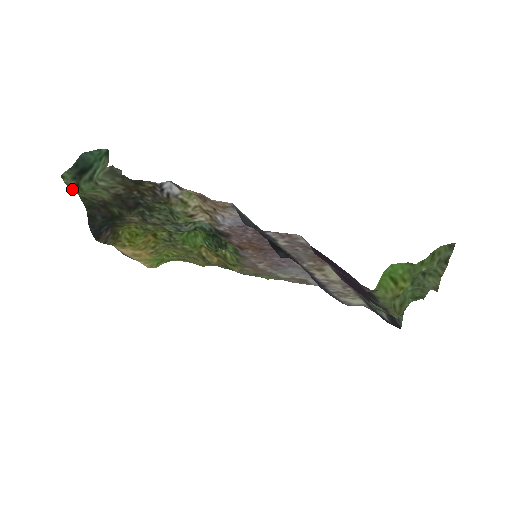
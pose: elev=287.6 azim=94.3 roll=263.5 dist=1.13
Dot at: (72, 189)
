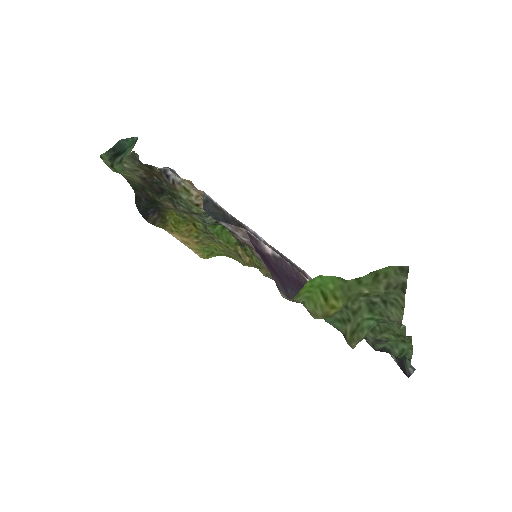
Dot at: (111, 169)
